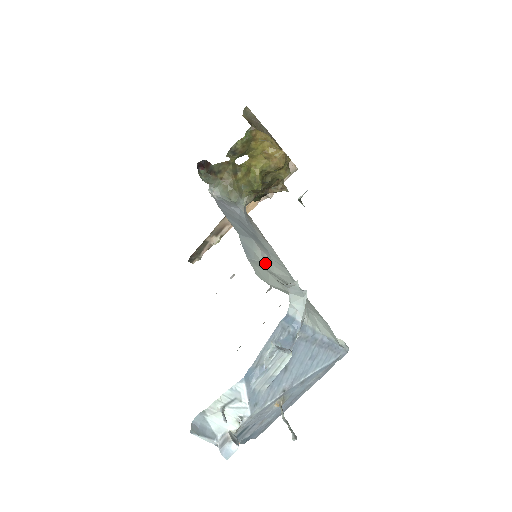
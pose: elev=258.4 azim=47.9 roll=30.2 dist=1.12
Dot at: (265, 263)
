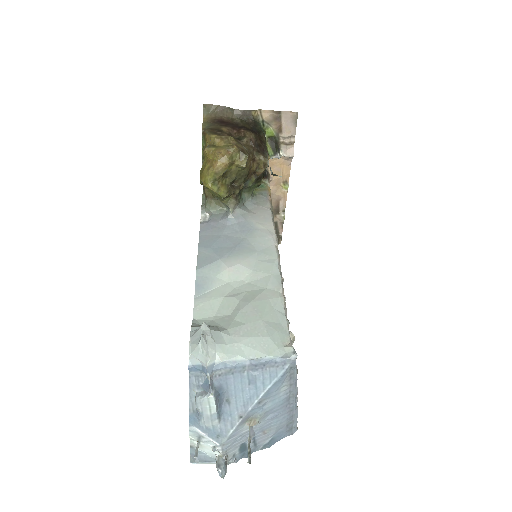
Dot at: (235, 279)
